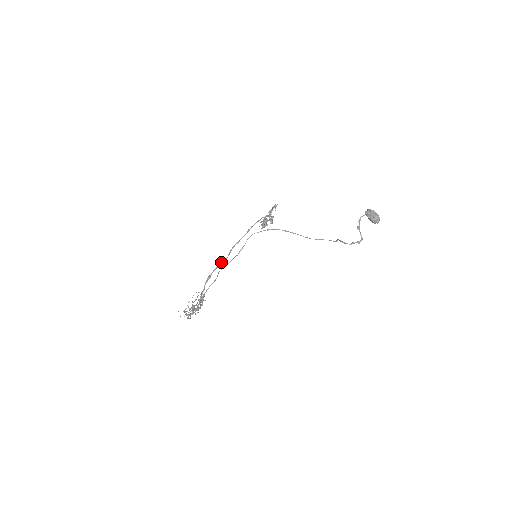
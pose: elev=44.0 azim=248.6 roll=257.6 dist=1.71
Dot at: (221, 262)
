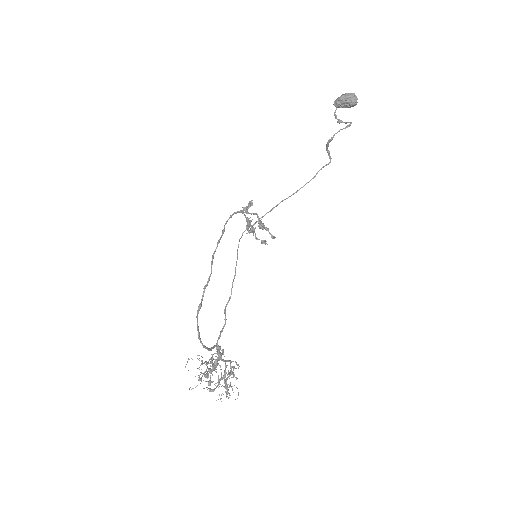
Dot at: (207, 282)
